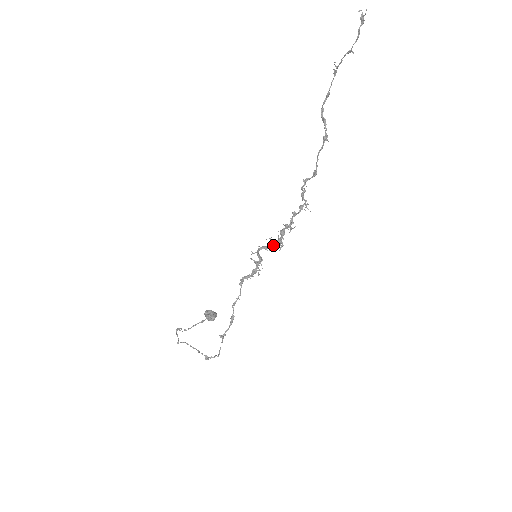
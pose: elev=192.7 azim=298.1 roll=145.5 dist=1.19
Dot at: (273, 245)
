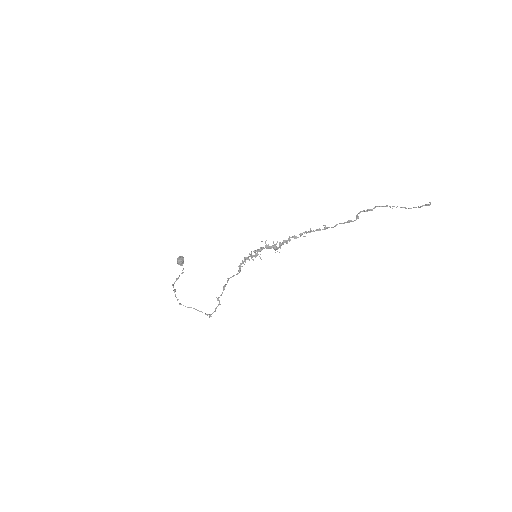
Dot at: (269, 248)
